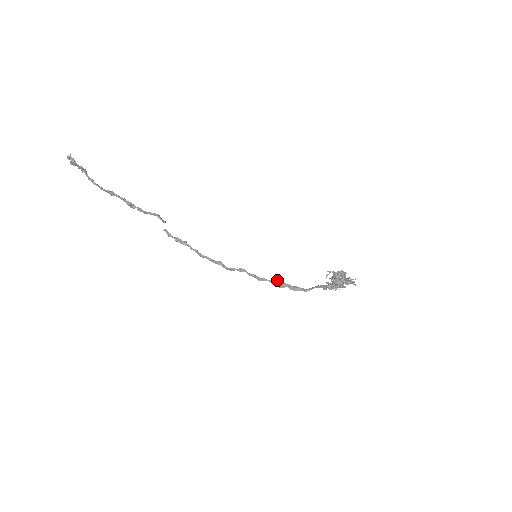
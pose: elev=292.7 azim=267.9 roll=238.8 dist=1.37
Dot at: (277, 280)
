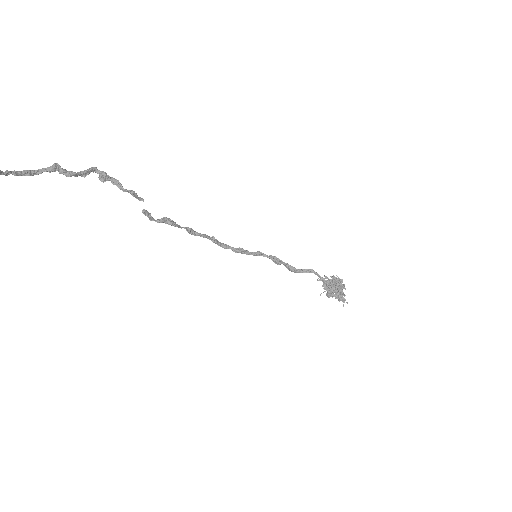
Dot at: (275, 258)
